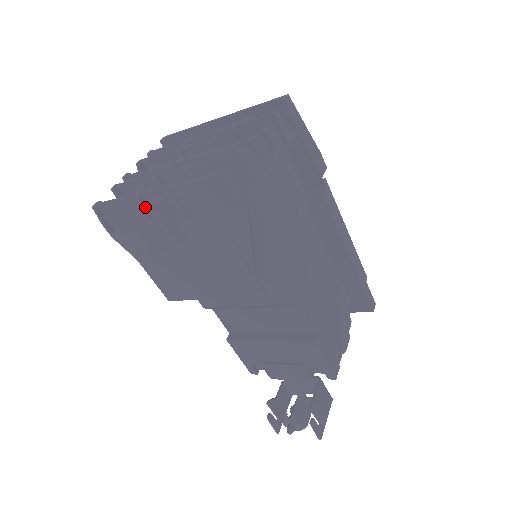
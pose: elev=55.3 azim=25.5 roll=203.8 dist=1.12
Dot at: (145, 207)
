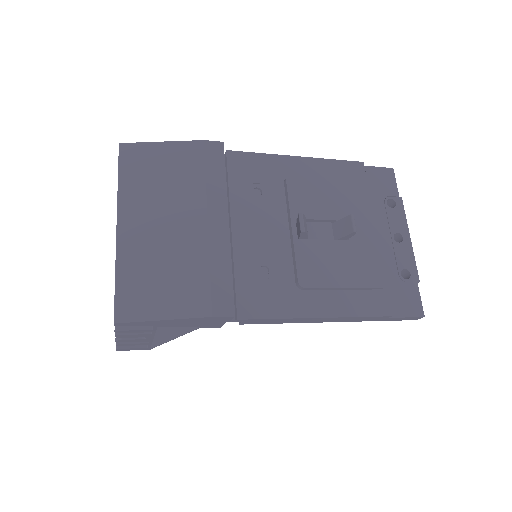
Dot at: occluded
